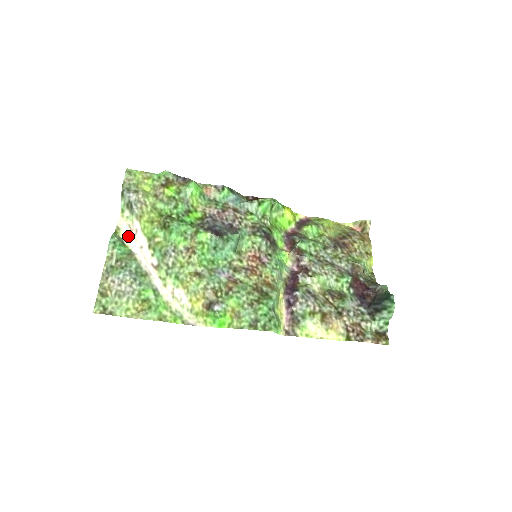
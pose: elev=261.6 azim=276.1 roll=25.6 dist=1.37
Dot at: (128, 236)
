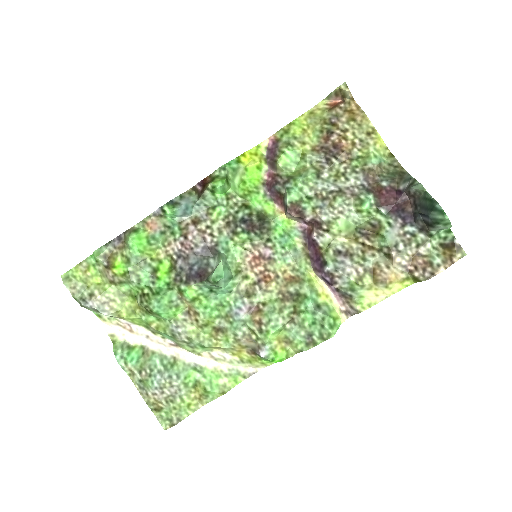
Dot at: (127, 334)
